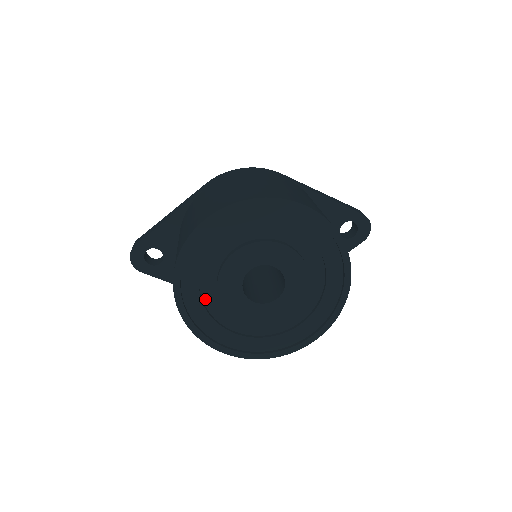
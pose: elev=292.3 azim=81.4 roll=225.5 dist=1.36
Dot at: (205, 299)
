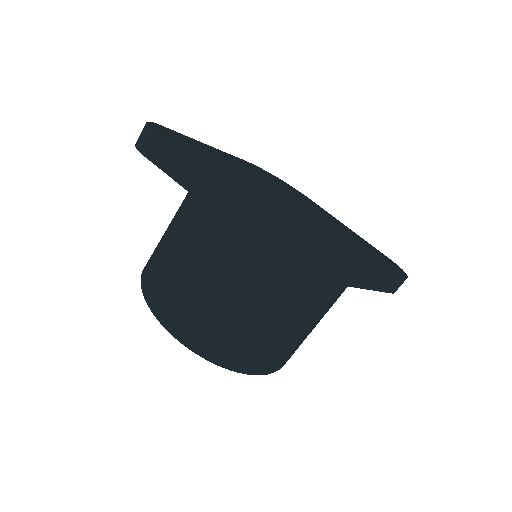
Dot at: occluded
